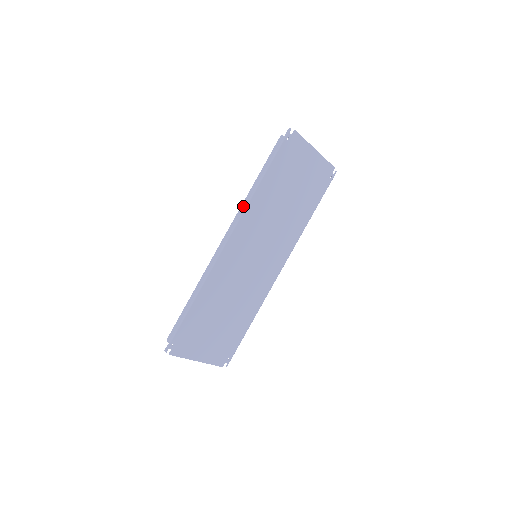
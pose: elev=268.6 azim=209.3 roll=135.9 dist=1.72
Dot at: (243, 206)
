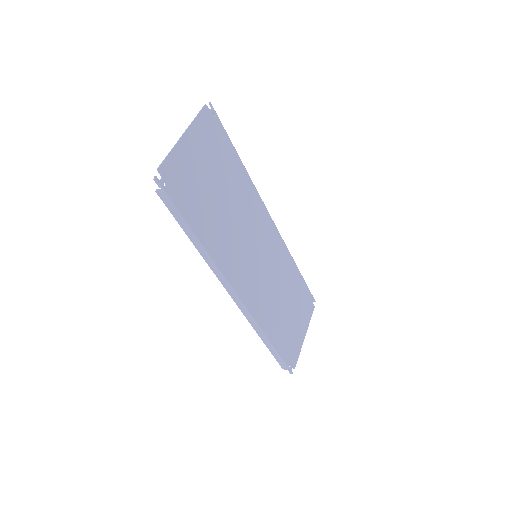
Dot at: (213, 268)
